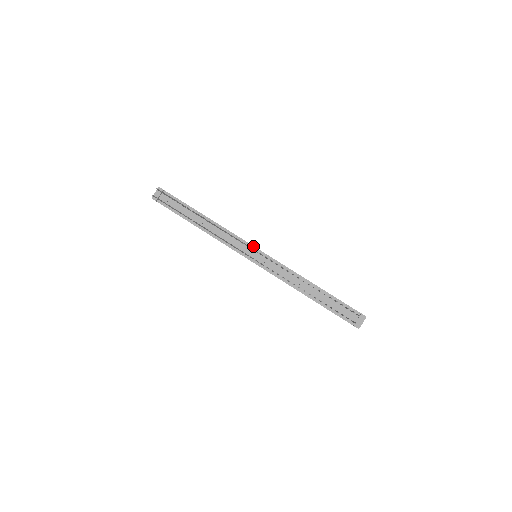
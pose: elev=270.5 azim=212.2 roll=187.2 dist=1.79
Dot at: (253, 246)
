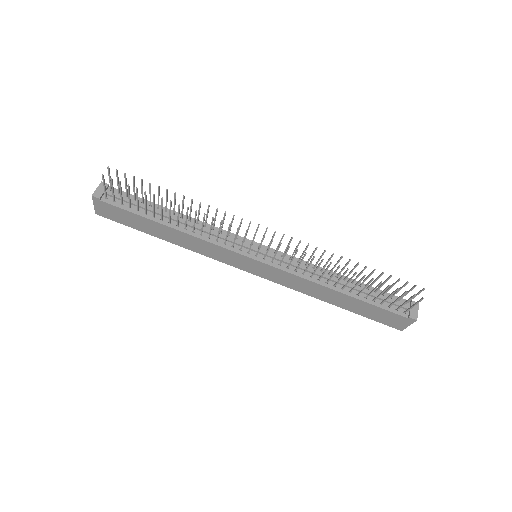
Dot at: (251, 241)
